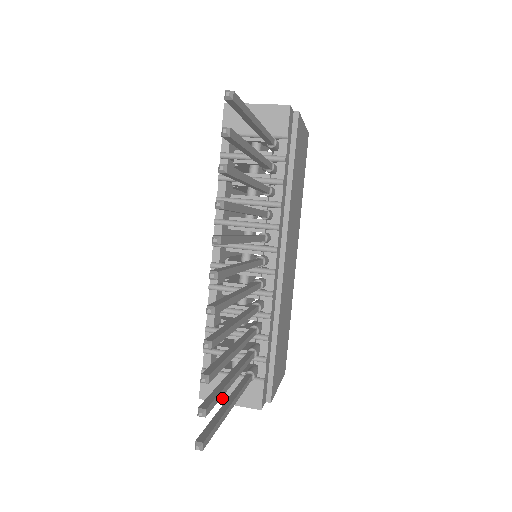
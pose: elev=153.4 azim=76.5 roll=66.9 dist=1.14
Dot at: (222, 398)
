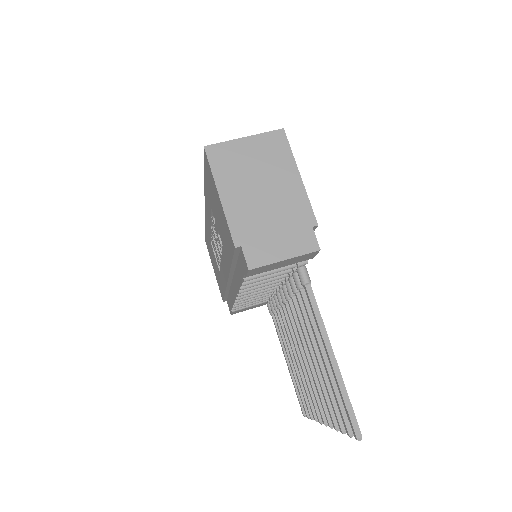
Dot at: occluded
